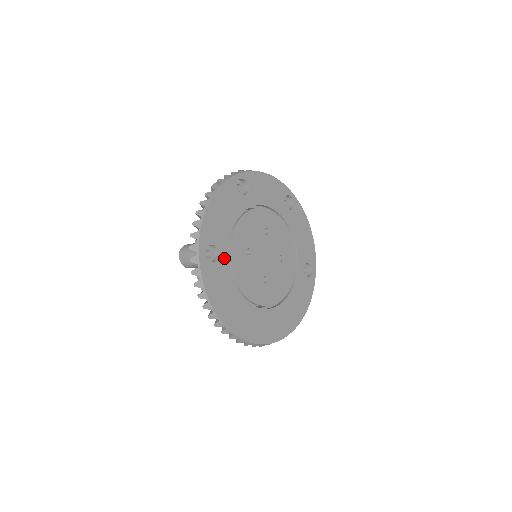
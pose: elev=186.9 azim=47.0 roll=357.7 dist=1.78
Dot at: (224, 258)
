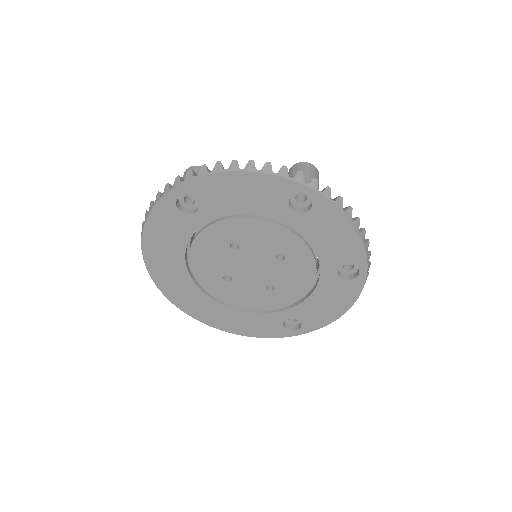
Dot at: (198, 221)
